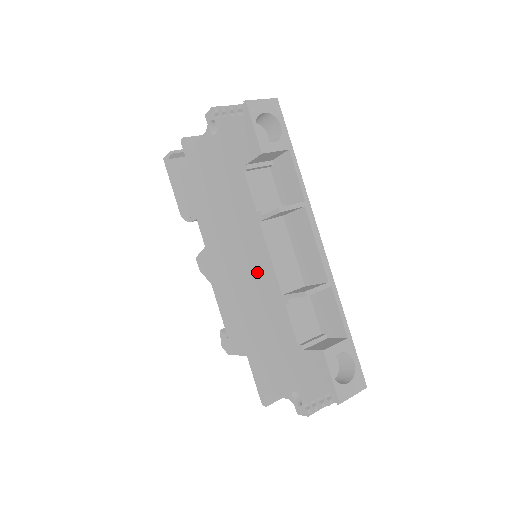
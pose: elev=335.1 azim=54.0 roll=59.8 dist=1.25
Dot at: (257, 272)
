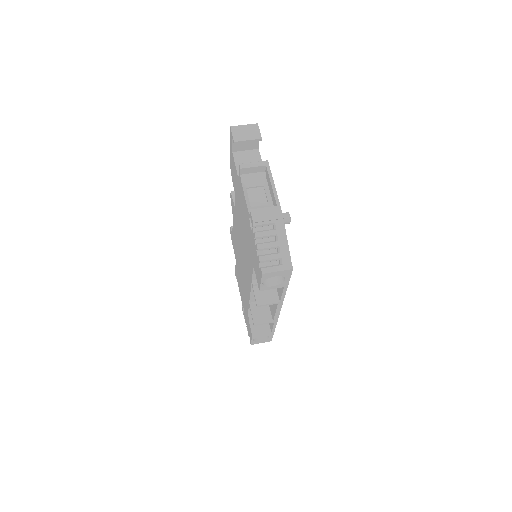
Dot at: (246, 277)
